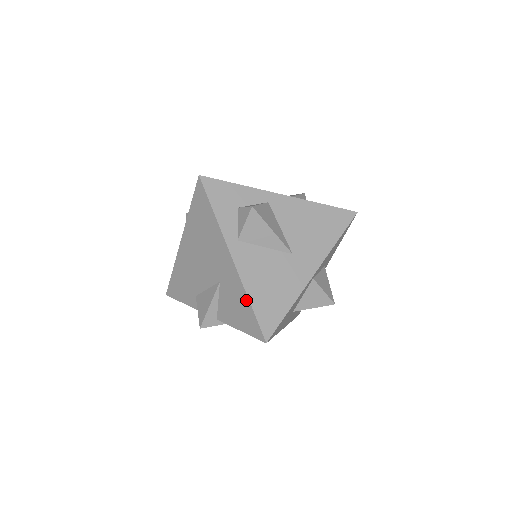
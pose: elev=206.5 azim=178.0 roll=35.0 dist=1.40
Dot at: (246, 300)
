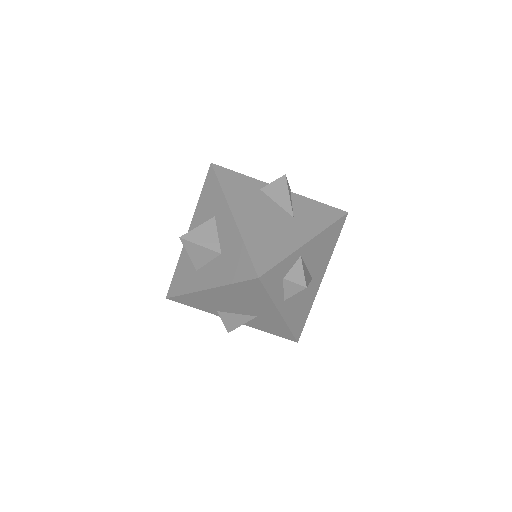
Dot at: (287, 329)
